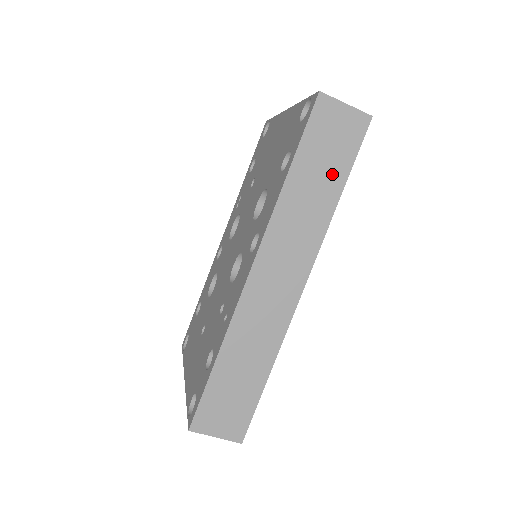
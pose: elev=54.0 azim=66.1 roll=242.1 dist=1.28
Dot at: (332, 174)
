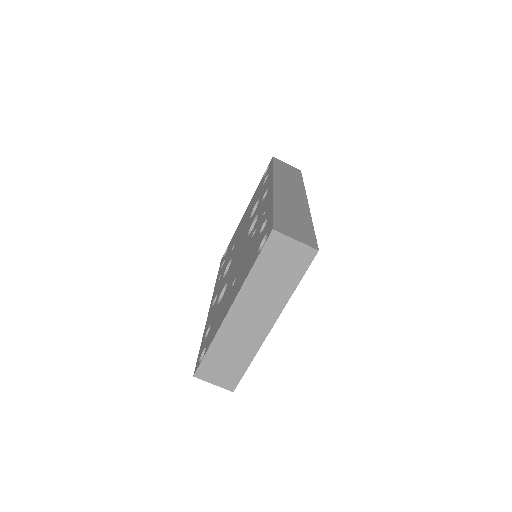
Dot at: (294, 176)
